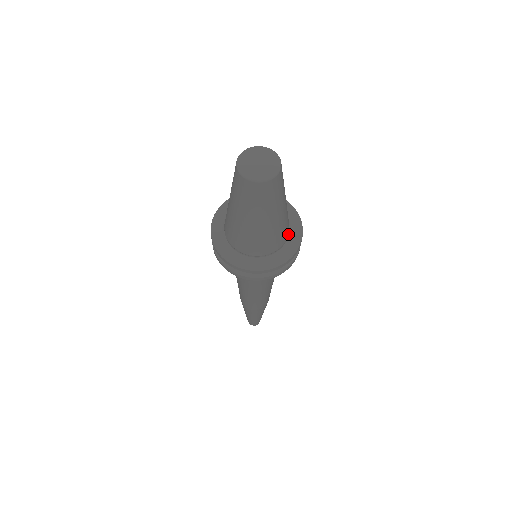
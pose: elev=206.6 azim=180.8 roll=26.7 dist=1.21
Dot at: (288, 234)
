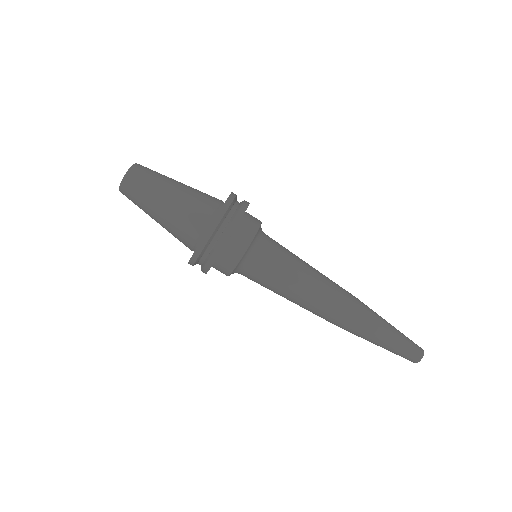
Dot at: (221, 201)
